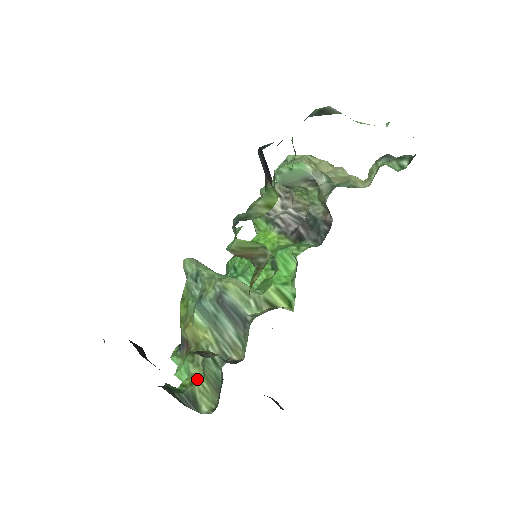
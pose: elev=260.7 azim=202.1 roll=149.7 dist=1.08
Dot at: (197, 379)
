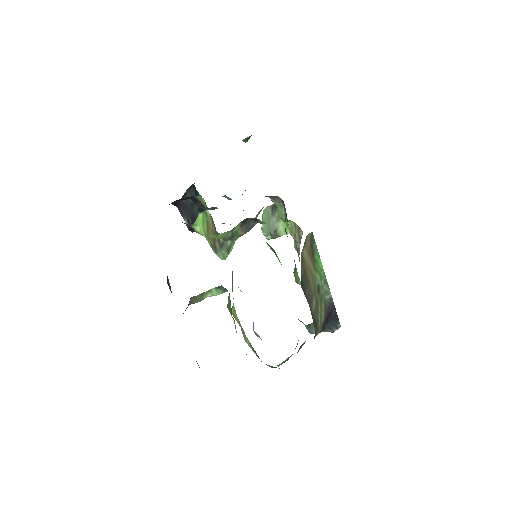
Dot at: occluded
